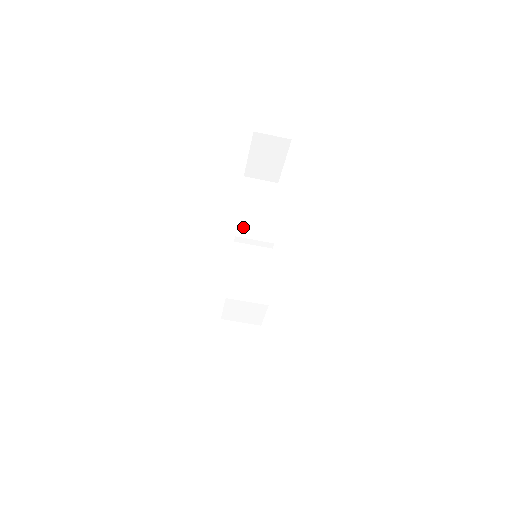
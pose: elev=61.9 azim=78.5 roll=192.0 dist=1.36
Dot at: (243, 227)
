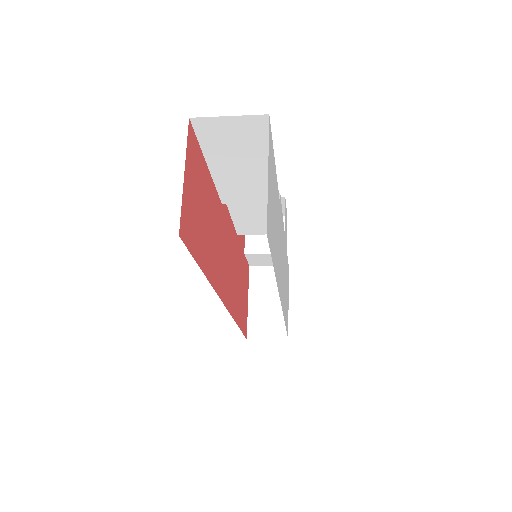
Dot at: (228, 194)
